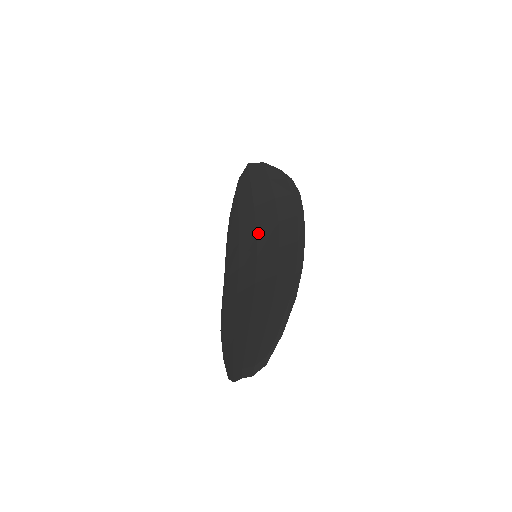
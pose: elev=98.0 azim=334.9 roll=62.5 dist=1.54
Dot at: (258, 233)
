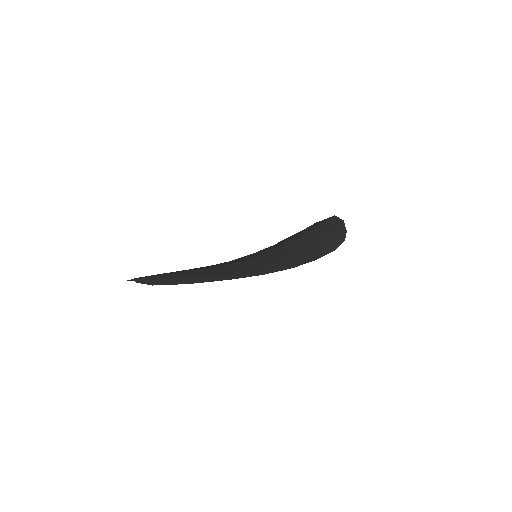
Dot at: (278, 249)
